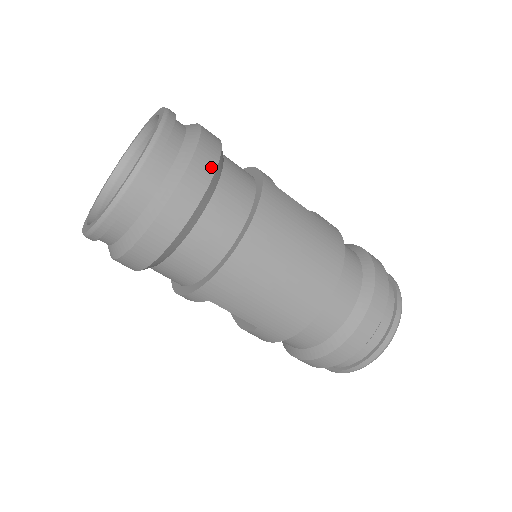
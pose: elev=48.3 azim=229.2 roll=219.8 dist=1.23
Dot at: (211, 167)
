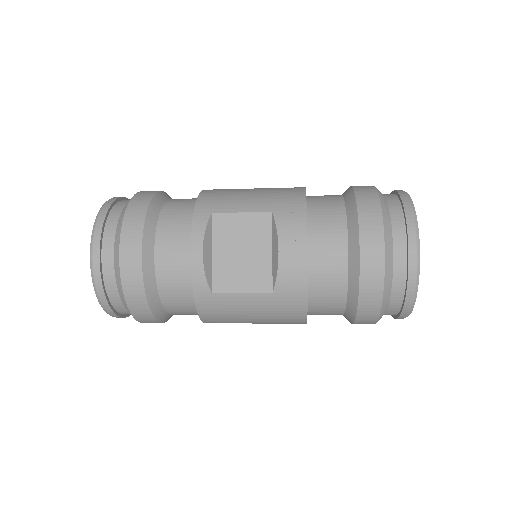
Dot at: (150, 317)
